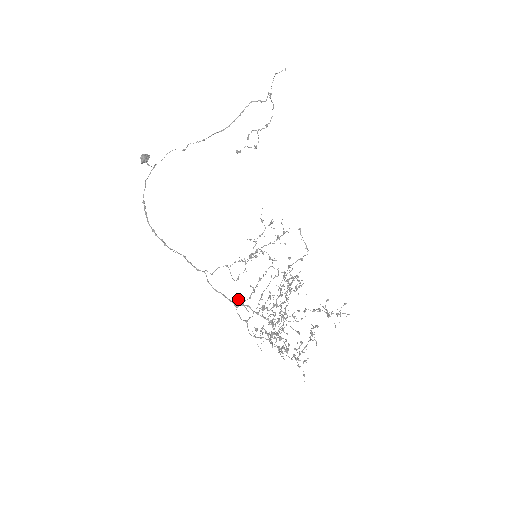
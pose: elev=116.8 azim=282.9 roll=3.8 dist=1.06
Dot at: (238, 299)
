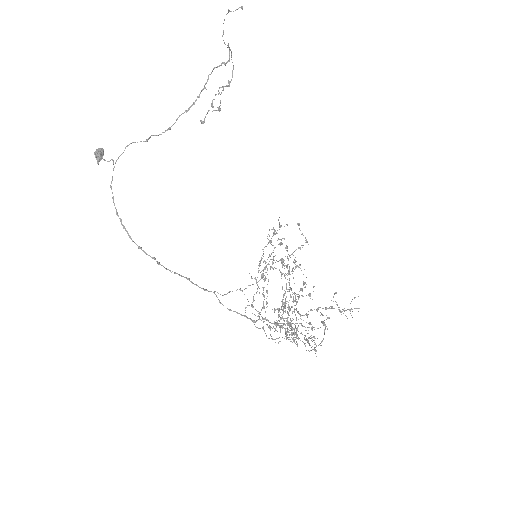
Dot at: (254, 314)
